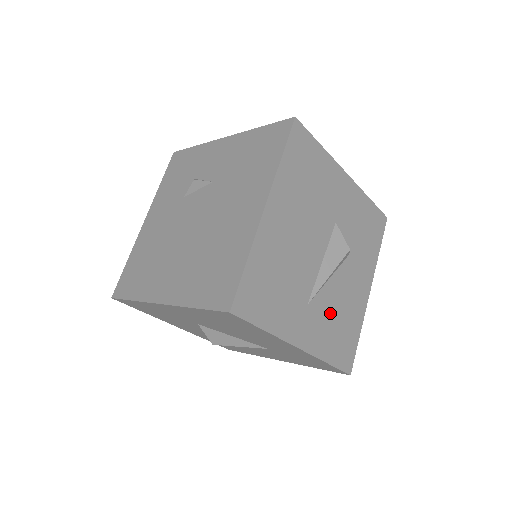
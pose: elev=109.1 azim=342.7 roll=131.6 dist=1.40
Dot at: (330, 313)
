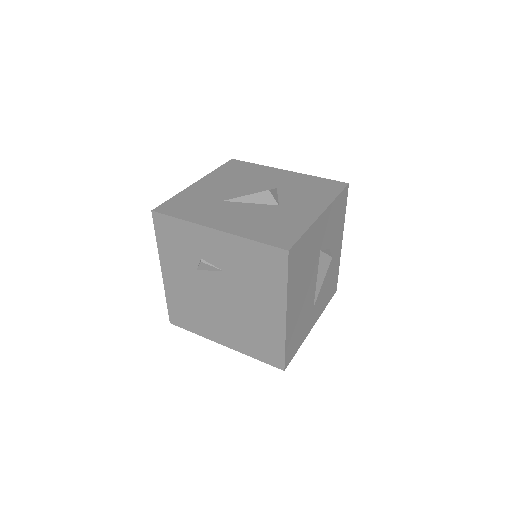
Dot at: (324, 290)
